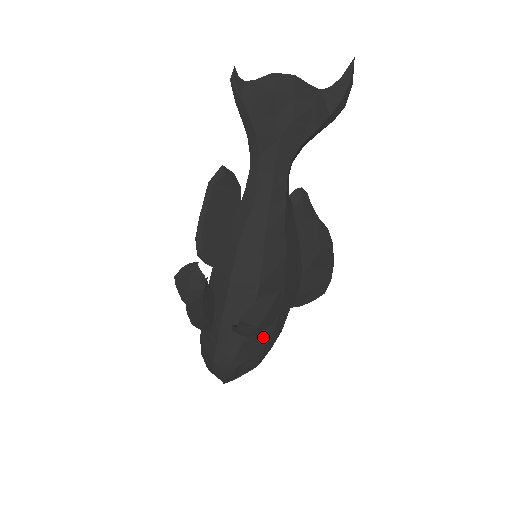
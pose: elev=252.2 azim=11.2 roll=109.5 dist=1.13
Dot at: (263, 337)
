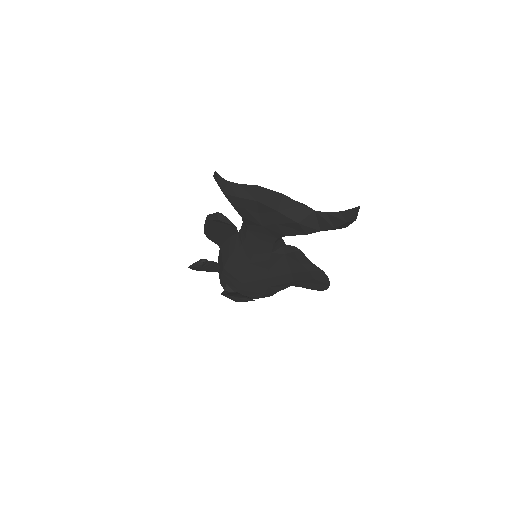
Dot at: (250, 297)
